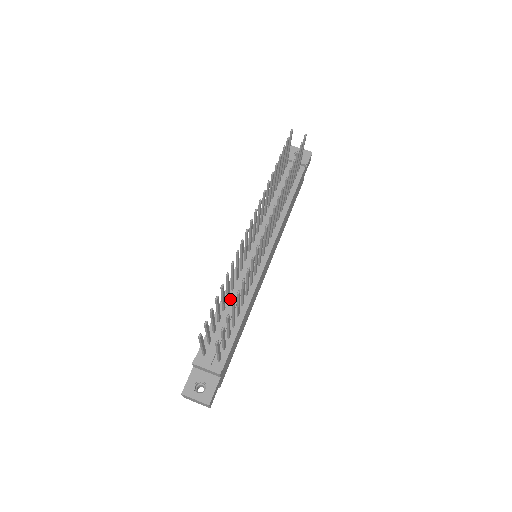
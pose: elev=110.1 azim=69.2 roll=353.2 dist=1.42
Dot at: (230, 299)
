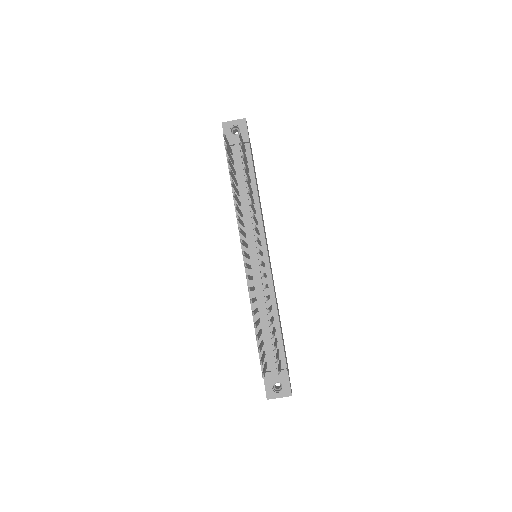
Dot at: (259, 309)
